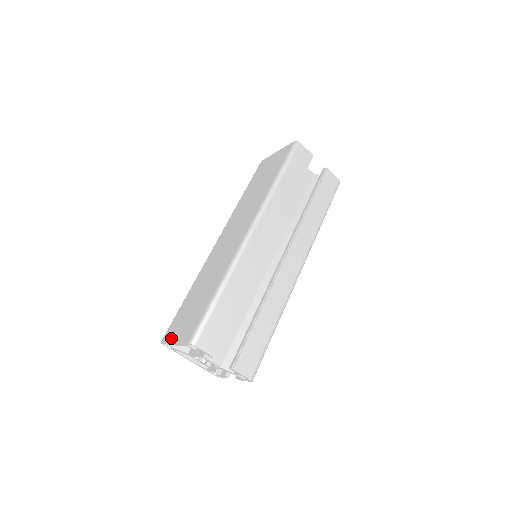
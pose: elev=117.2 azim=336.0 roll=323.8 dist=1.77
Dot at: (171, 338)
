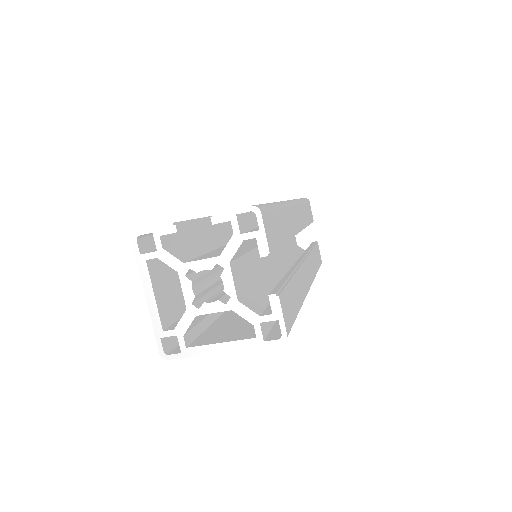
Dot at: (153, 314)
